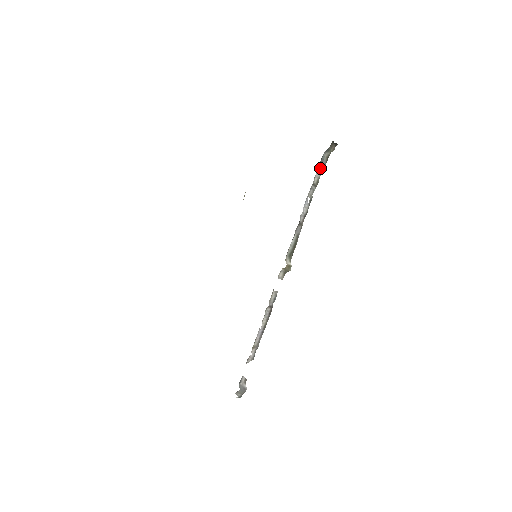
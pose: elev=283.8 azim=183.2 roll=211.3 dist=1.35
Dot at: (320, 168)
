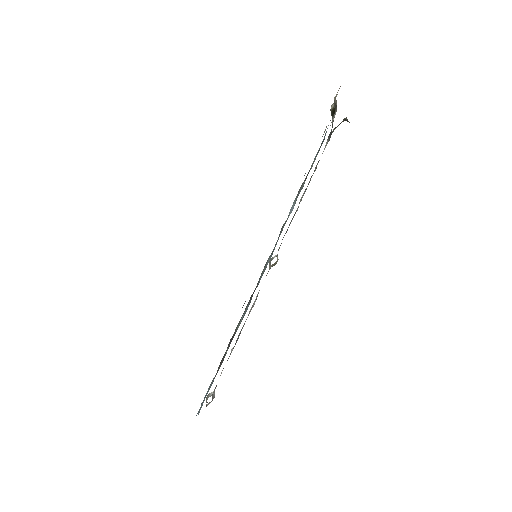
Dot at: (325, 147)
